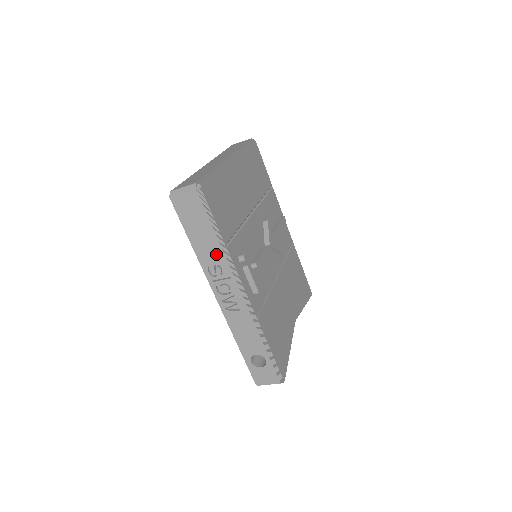
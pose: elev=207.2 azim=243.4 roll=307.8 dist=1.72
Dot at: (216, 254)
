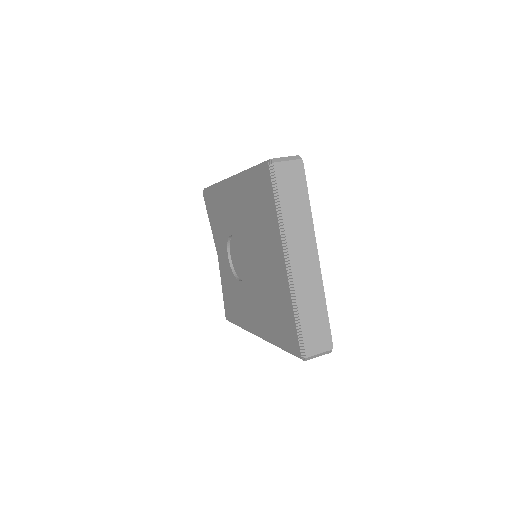
Dot at: occluded
